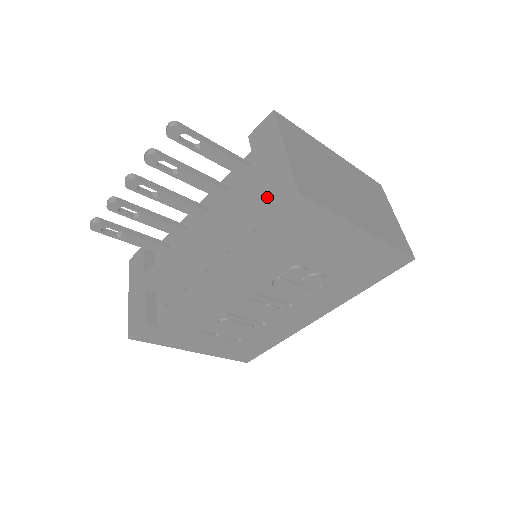
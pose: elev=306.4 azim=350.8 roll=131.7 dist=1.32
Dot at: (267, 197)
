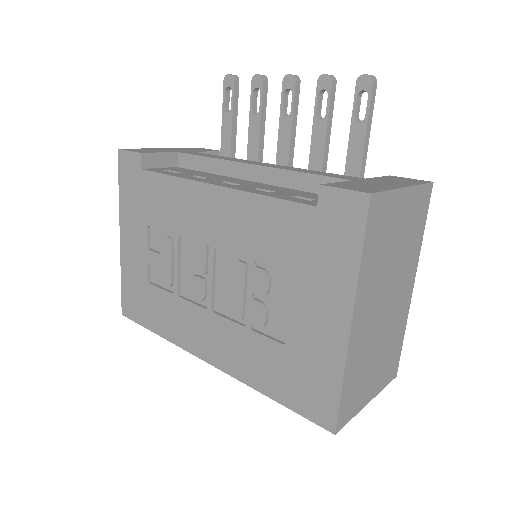
Dot at: (343, 183)
